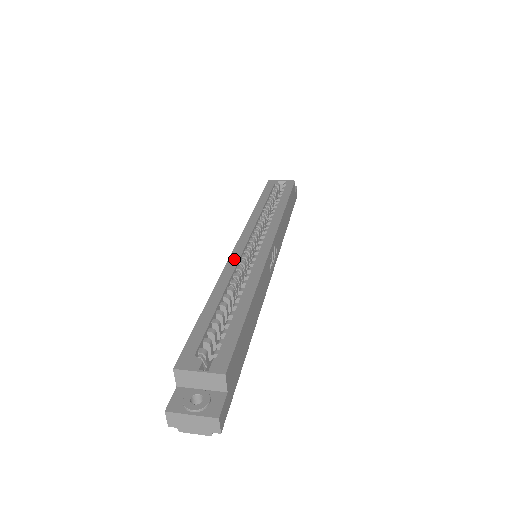
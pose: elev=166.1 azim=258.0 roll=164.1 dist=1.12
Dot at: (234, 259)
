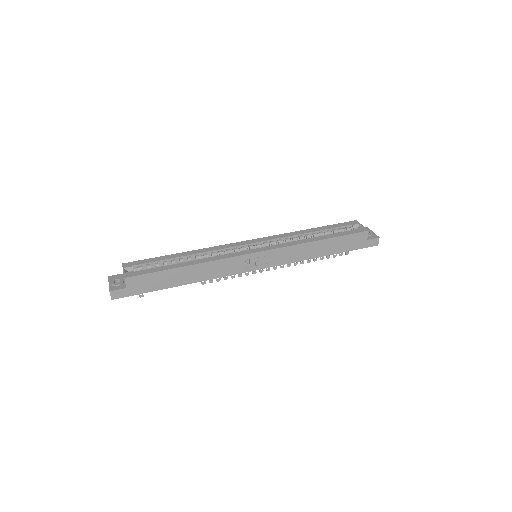
Dot at: (226, 246)
